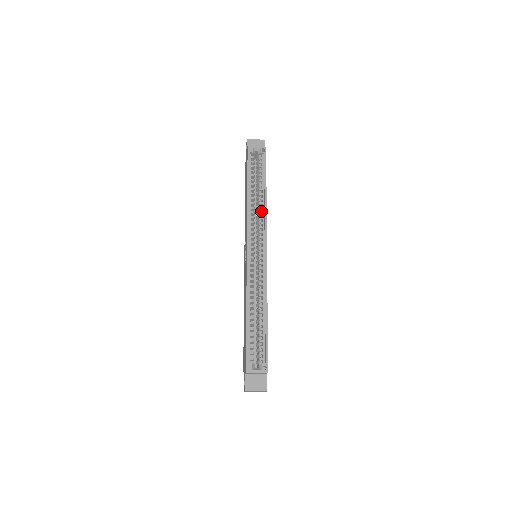
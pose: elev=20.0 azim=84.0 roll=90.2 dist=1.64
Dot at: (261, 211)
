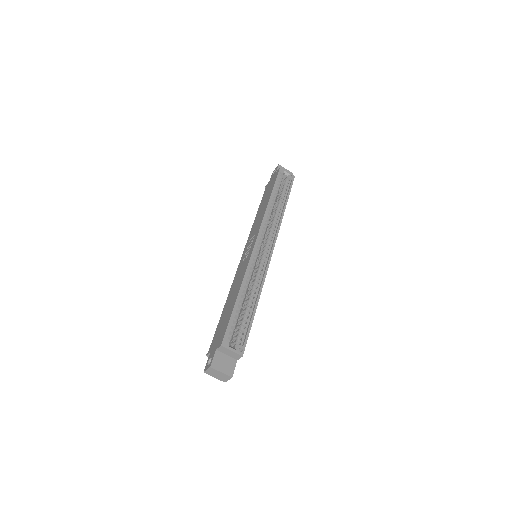
Dot at: occluded
